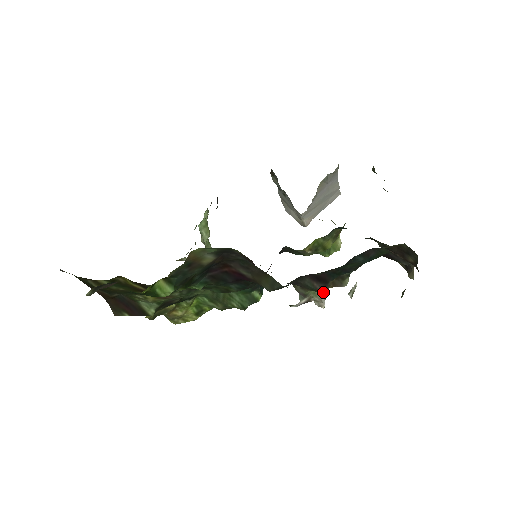
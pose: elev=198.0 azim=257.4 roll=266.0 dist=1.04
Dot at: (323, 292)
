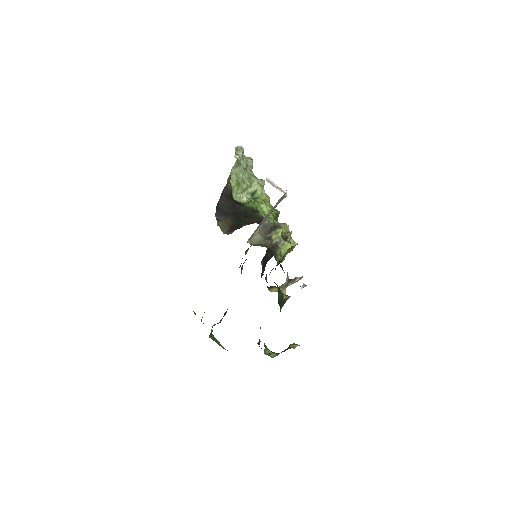
Dot at: occluded
